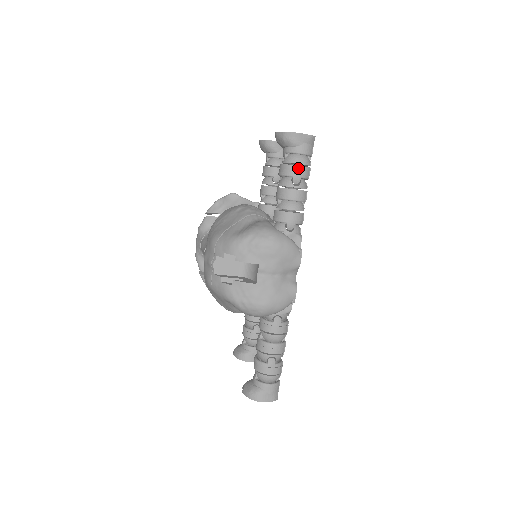
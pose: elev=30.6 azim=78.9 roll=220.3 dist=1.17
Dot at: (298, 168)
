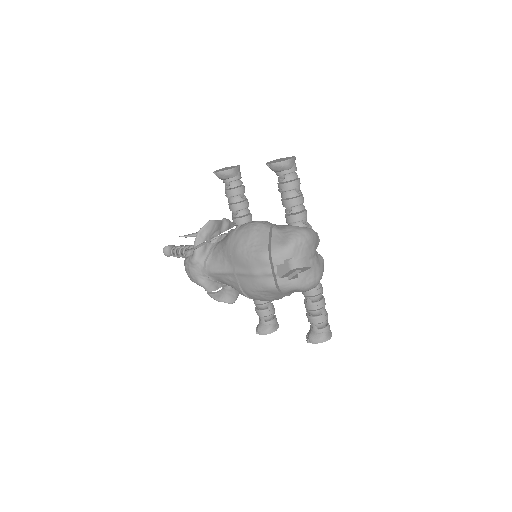
Dot at: (297, 181)
